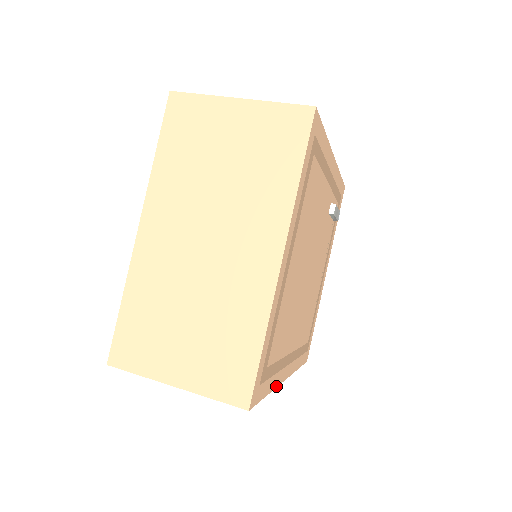
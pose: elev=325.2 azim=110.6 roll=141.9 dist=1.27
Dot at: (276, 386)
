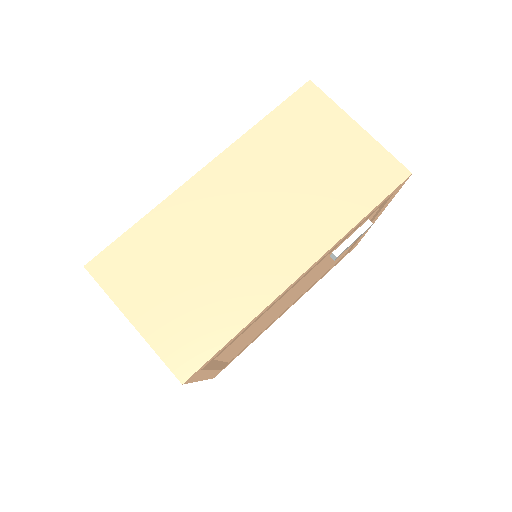
Dot at: occluded
